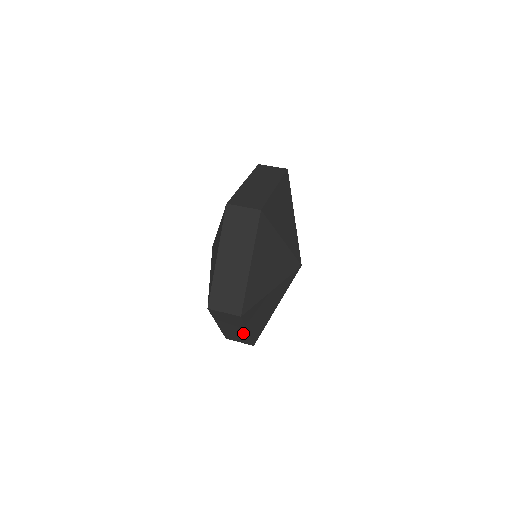
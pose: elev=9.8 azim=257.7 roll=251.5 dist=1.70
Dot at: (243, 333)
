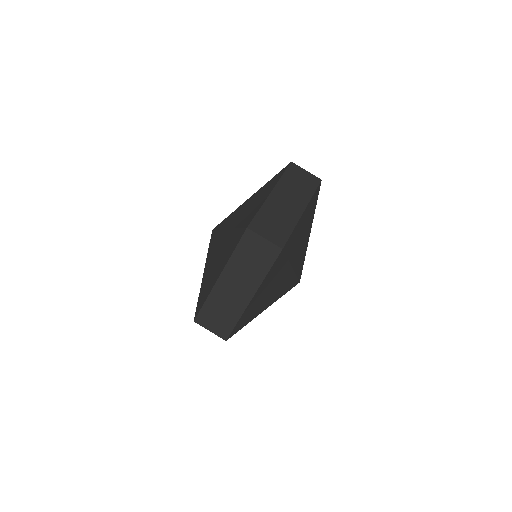
Dot at: occluded
